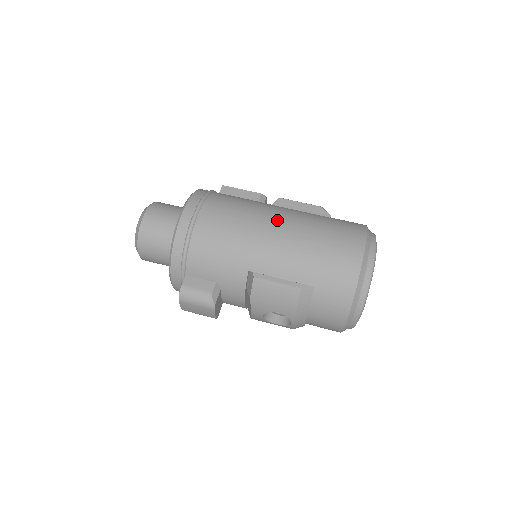
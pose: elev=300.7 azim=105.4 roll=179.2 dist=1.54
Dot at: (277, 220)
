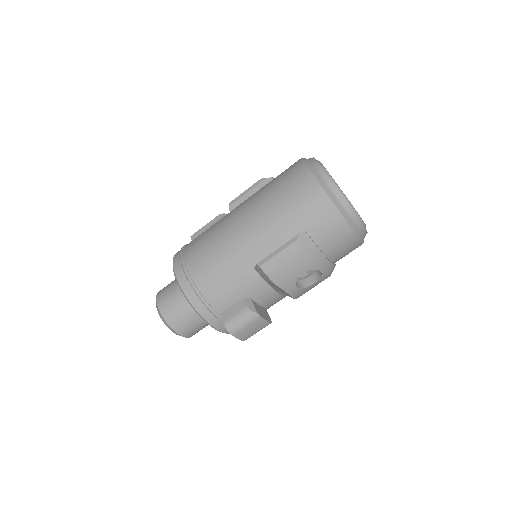
Dot at: (239, 216)
